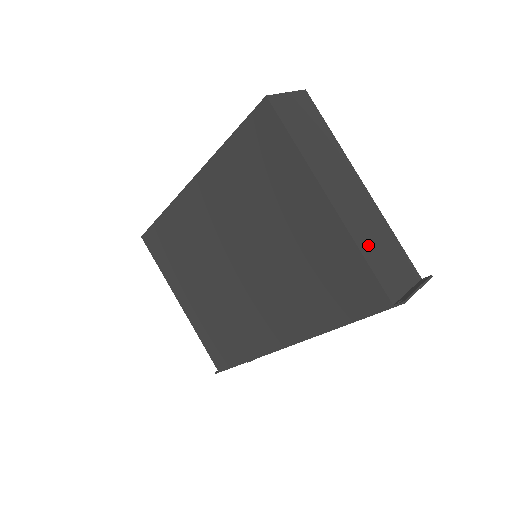
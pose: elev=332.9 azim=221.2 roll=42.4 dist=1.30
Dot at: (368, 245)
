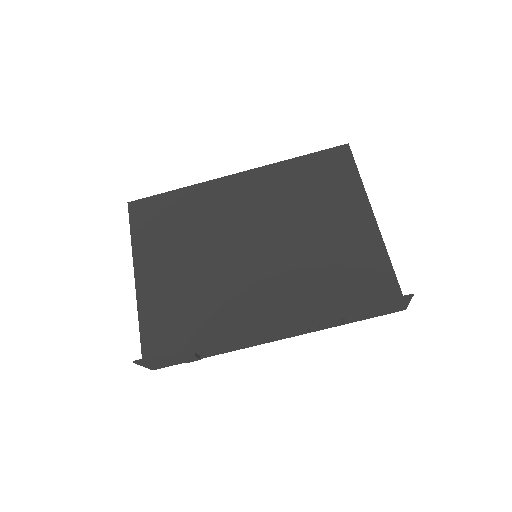
Dot at: occluded
